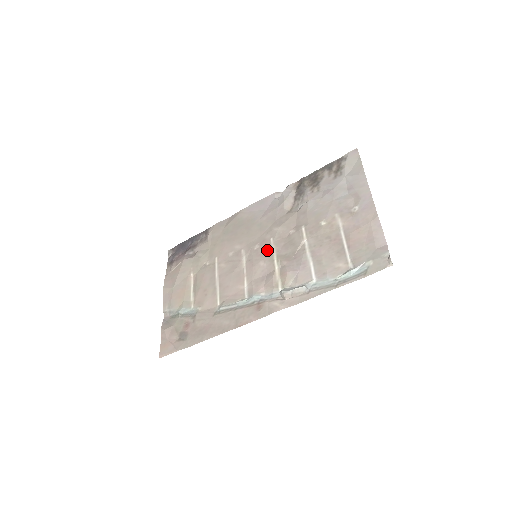
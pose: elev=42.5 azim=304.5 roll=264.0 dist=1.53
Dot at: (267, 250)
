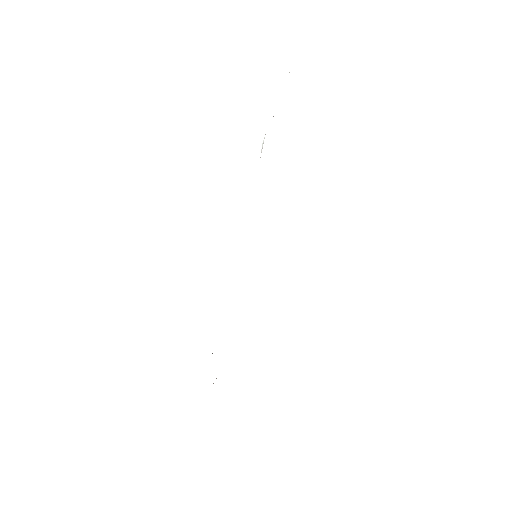
Dot at: occluded
